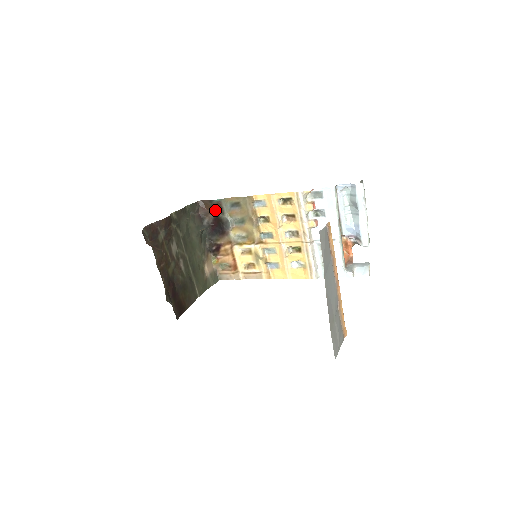
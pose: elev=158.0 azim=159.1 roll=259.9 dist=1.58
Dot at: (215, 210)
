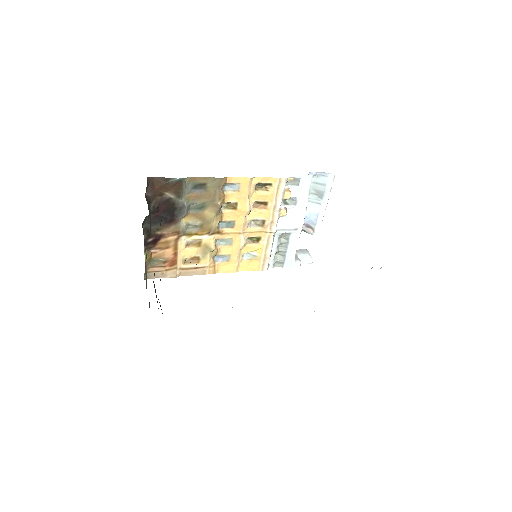
Dot at: (168, 191)
